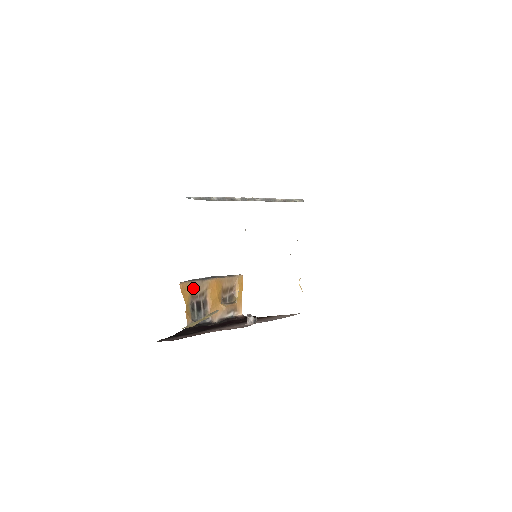
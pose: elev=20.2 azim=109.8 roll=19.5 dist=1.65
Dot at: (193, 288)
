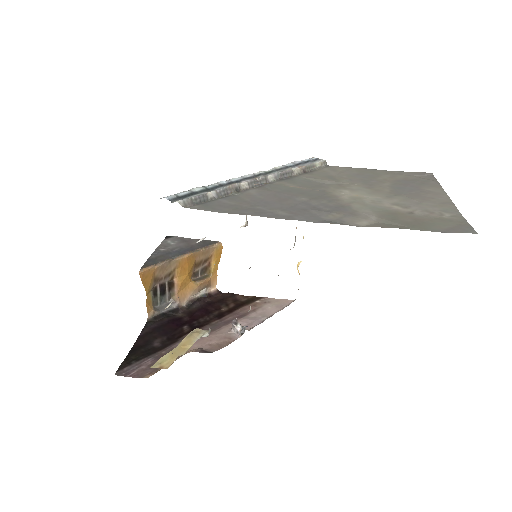
Dot at: (157, 272)
